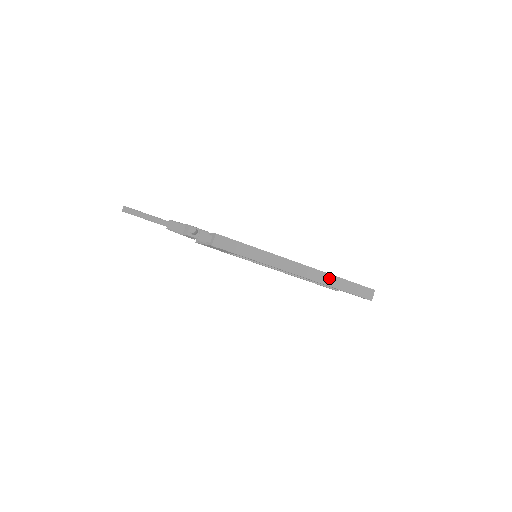
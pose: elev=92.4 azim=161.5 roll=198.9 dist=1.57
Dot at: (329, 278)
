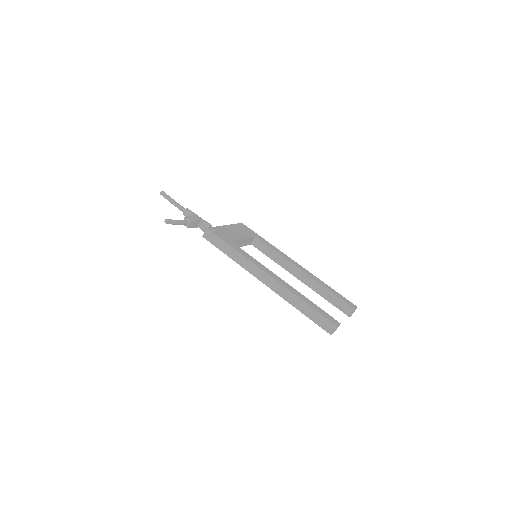
Dot at: (292, 297)
